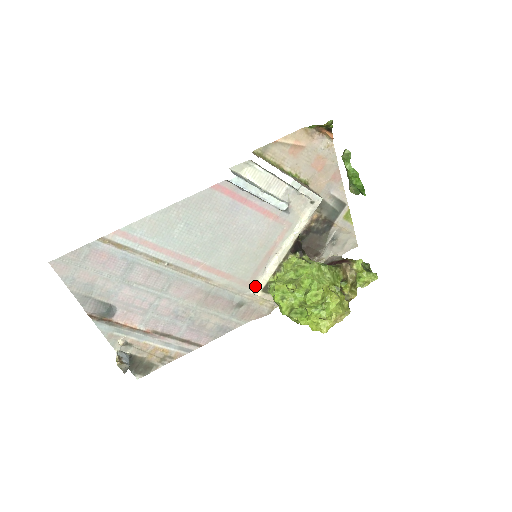
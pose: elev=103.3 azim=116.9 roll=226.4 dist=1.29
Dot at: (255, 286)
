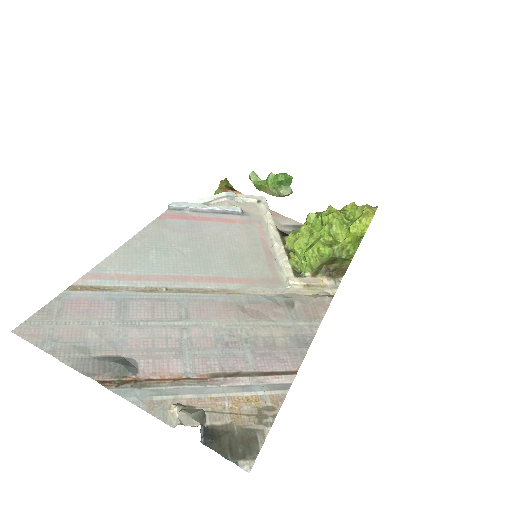
Dot at: (285, 280)
